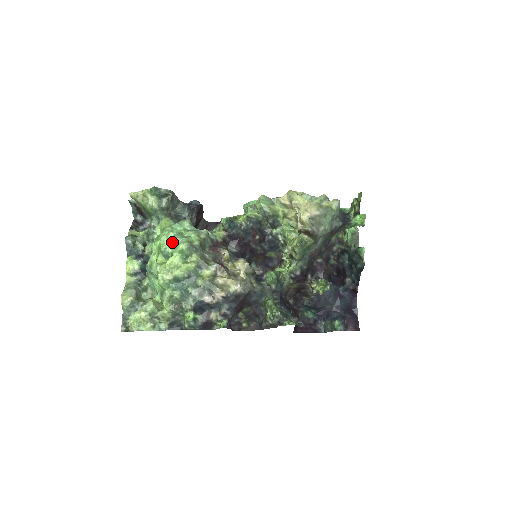
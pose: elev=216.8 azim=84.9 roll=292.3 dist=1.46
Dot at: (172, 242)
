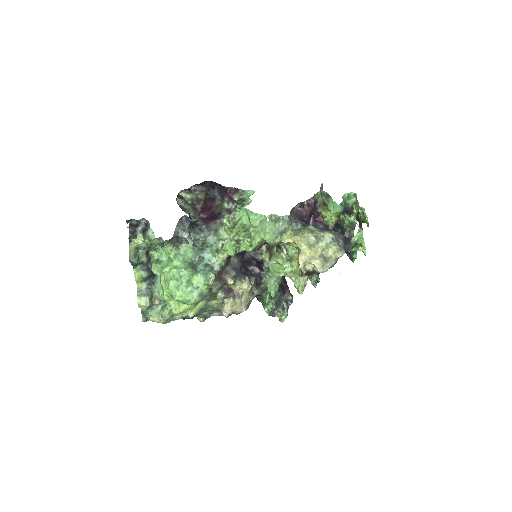
Dot at: (184, 295)
